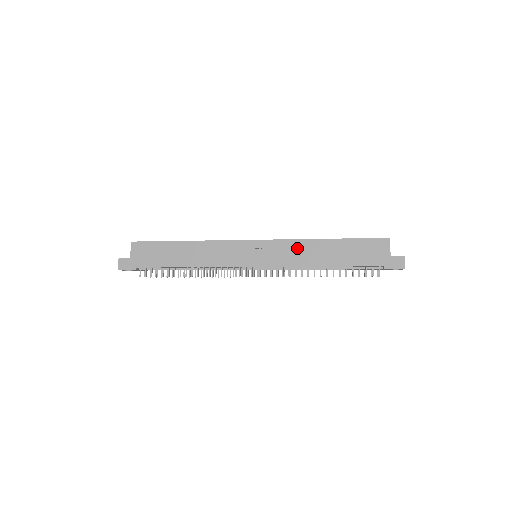
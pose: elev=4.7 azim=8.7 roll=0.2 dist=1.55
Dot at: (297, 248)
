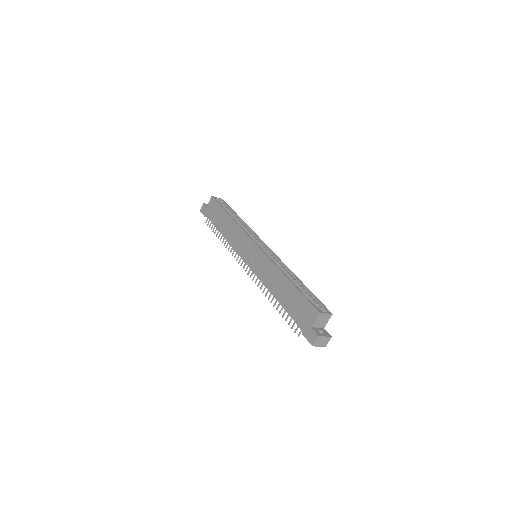
Dot at: (270, 269)
